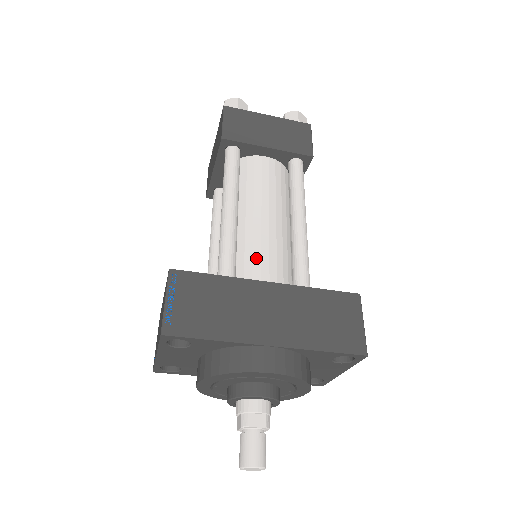
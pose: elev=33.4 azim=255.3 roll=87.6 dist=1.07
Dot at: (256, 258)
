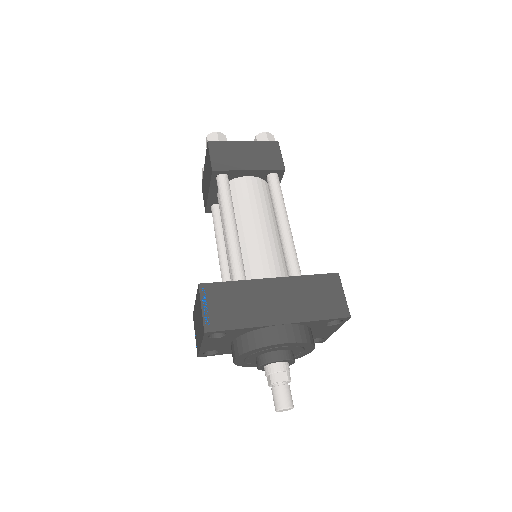
Dot at: (258, 261)
